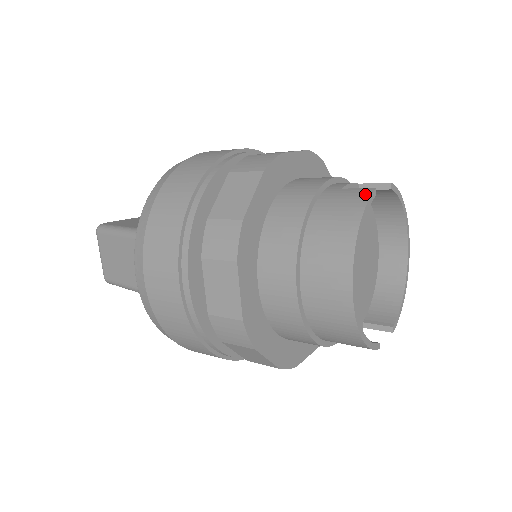
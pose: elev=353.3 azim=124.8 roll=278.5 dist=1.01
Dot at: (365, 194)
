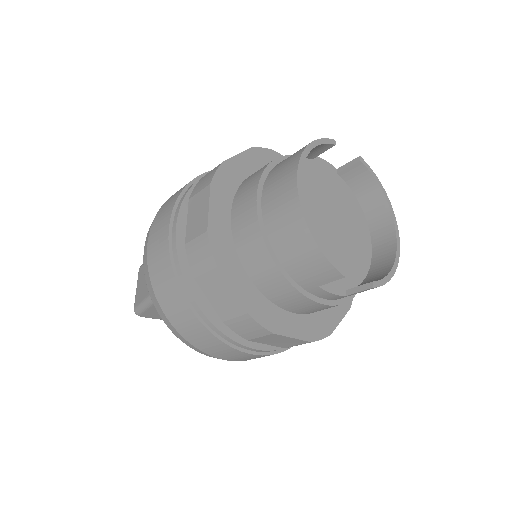
Dot at: occluded
